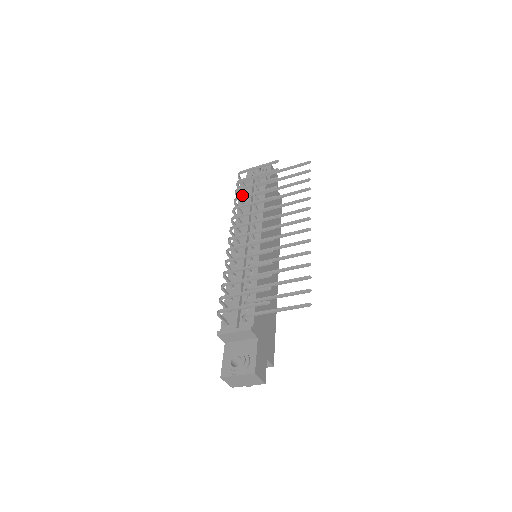
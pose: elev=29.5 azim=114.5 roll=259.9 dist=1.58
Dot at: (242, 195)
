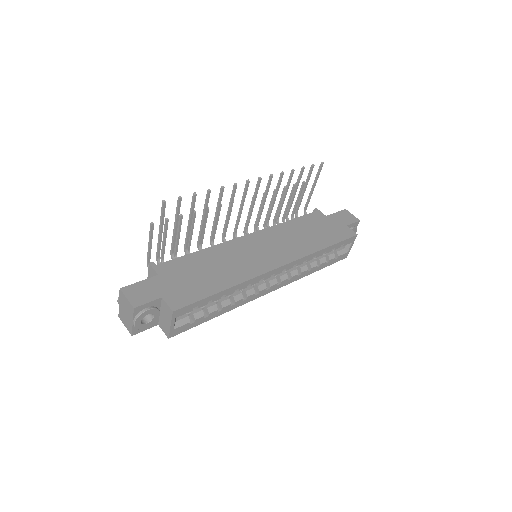
Dot at: occluded
